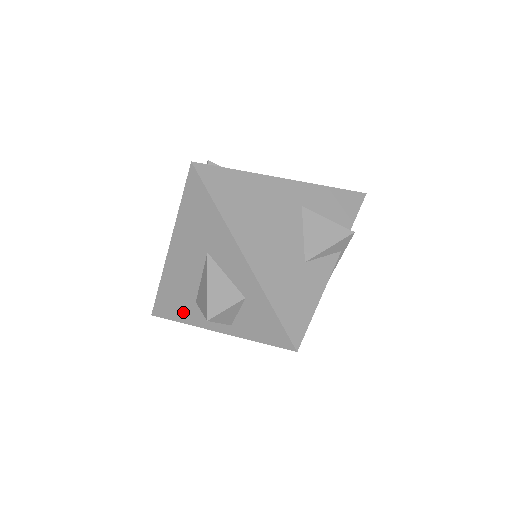
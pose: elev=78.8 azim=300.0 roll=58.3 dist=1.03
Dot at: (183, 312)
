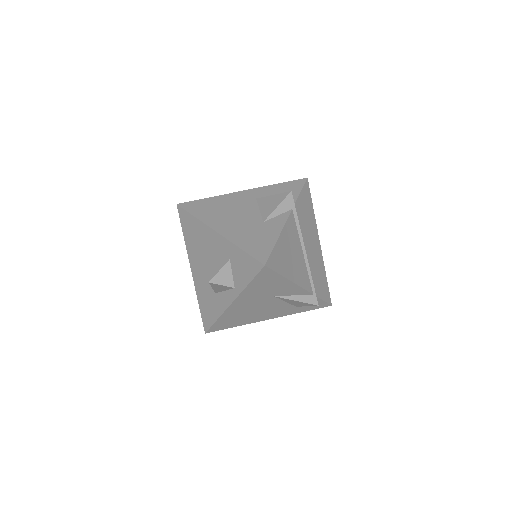
Dot at: (214, 309)
